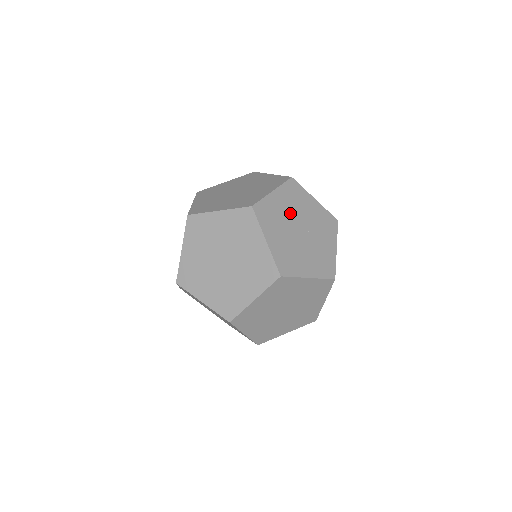
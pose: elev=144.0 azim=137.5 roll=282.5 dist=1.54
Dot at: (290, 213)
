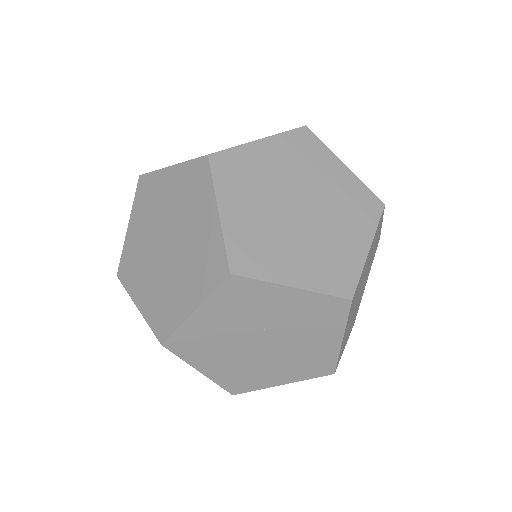
Dot at: (365, 271)
